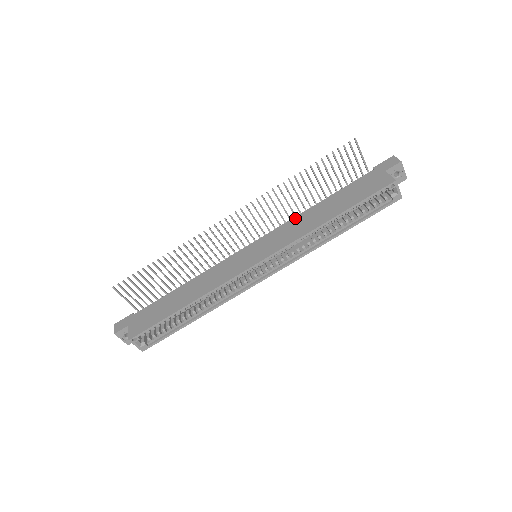
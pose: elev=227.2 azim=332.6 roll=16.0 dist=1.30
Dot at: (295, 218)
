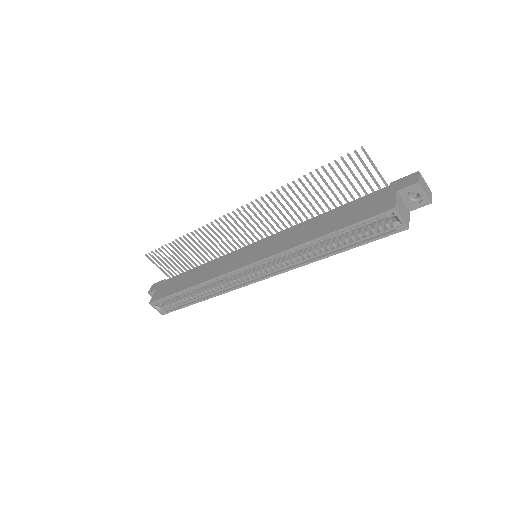
Dot at: (297, 225)
